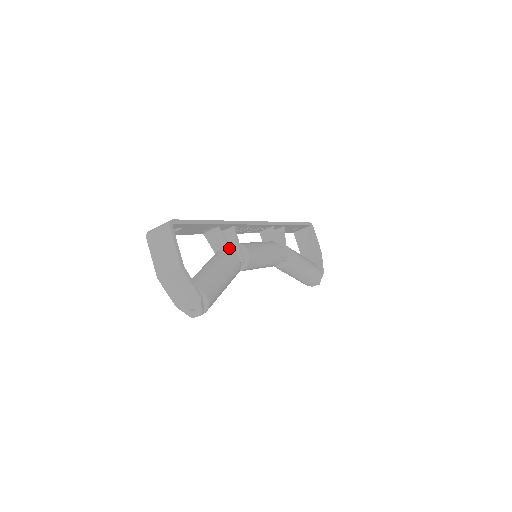
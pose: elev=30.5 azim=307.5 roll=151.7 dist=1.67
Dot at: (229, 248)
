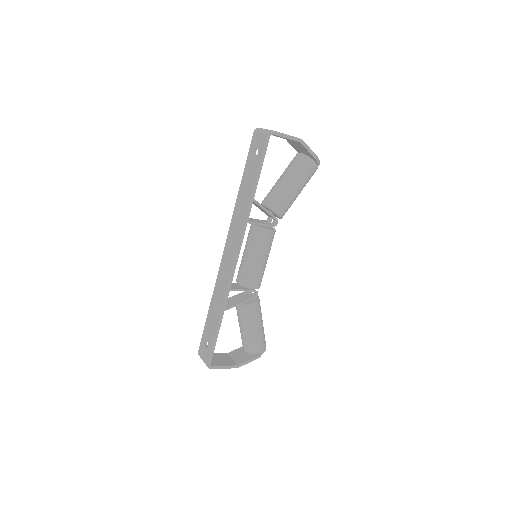
Dot at: (241, 304)
